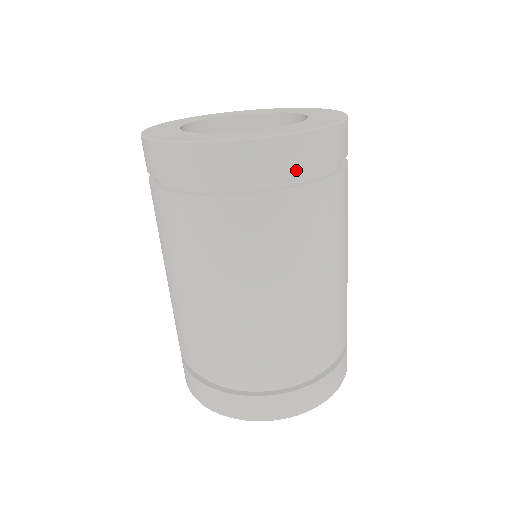
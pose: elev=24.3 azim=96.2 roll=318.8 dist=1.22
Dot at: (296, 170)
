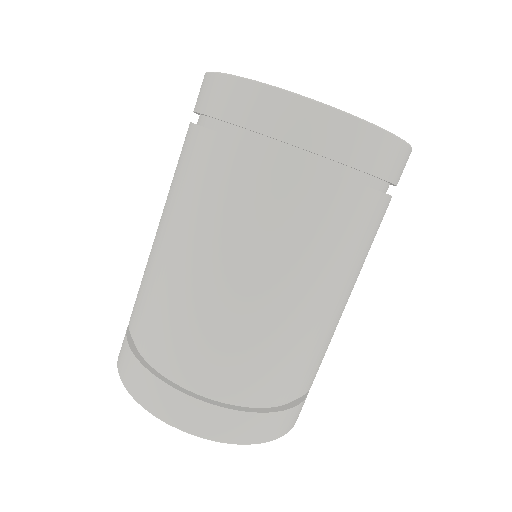
Dot at: (379, 171)
